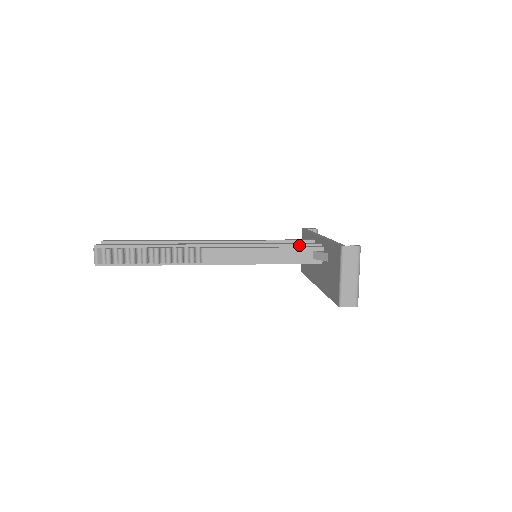
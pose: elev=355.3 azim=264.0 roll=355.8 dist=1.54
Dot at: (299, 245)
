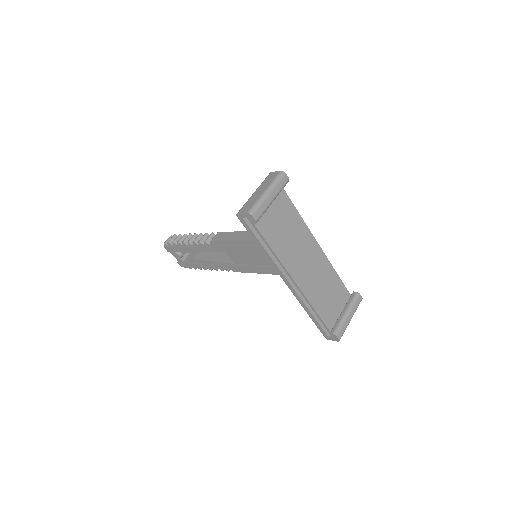
Dot at: occluded
